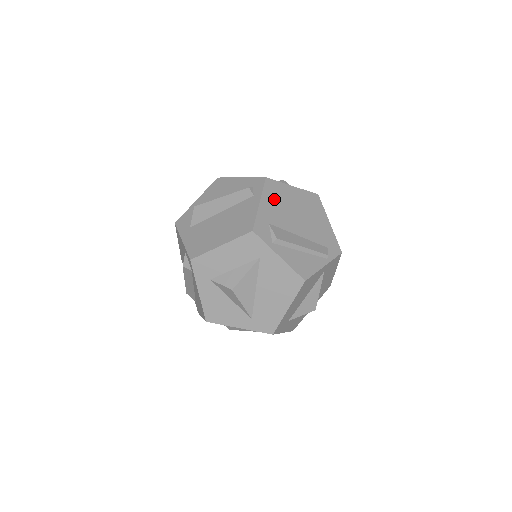
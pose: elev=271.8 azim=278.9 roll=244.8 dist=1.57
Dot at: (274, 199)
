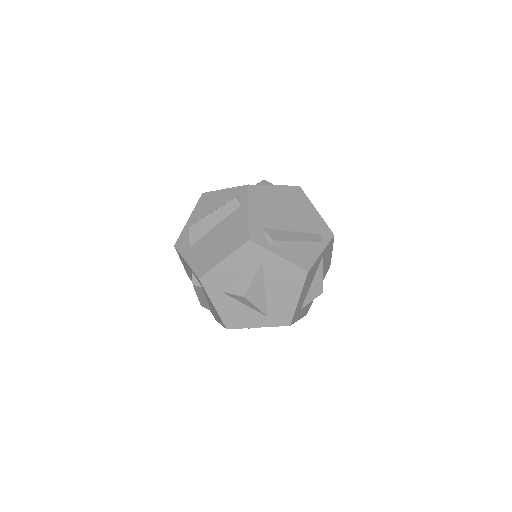
Dot at: (261, 203)
